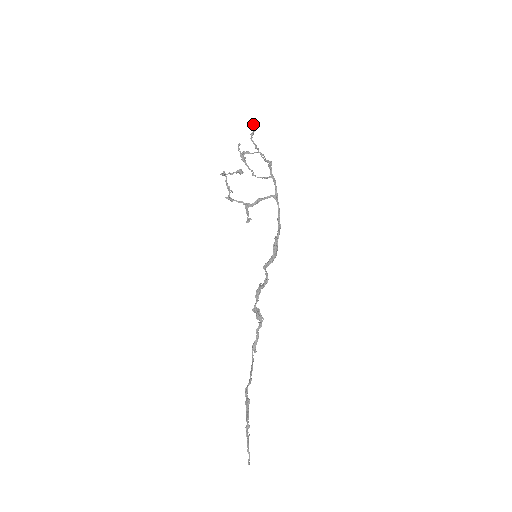
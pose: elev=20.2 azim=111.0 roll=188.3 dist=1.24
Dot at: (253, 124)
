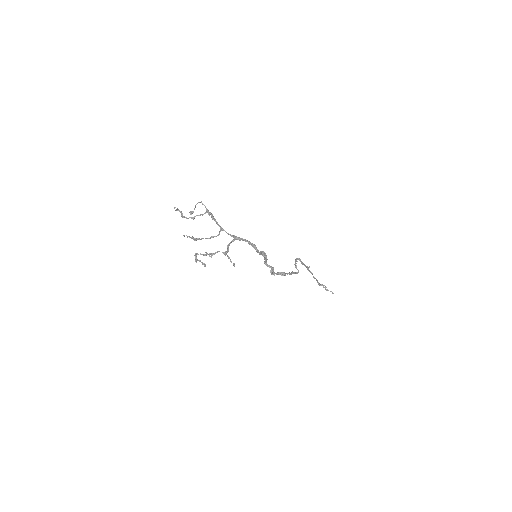
Dot at: occluded
